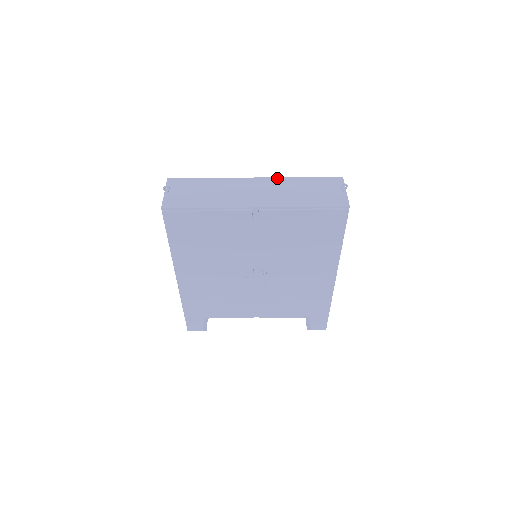
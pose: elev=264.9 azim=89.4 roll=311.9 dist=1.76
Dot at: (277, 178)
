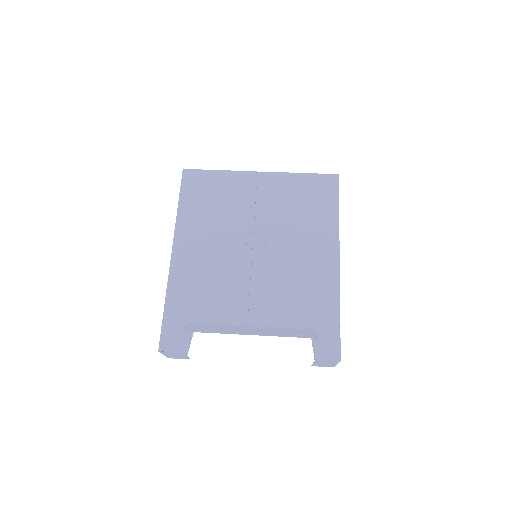
Dot at: occluded
